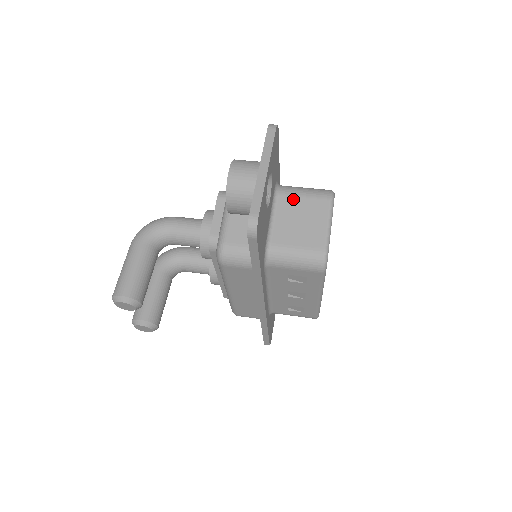
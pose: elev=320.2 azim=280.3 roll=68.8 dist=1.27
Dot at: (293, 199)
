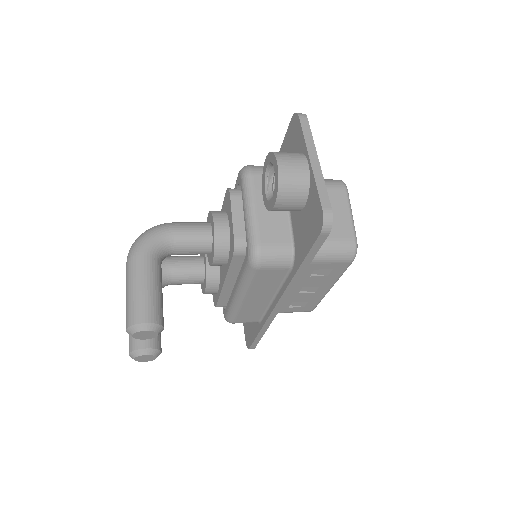
Dot at: occluded
